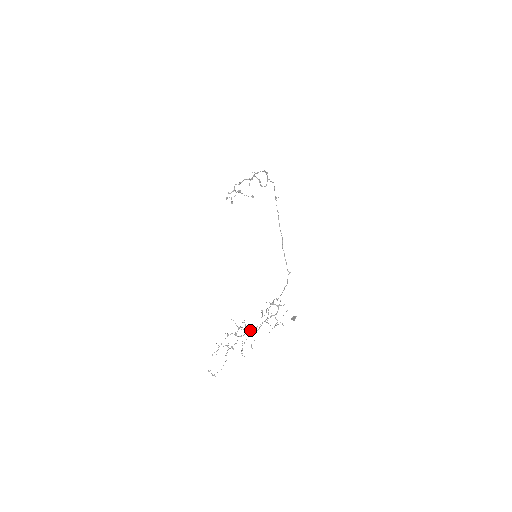
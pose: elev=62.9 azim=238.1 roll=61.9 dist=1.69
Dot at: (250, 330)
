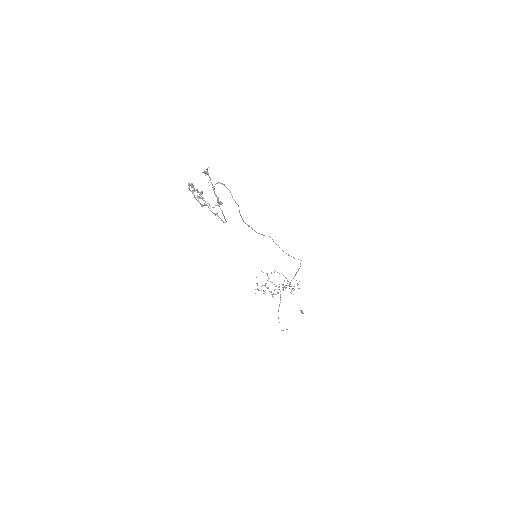
Dot at: (276, 286)
